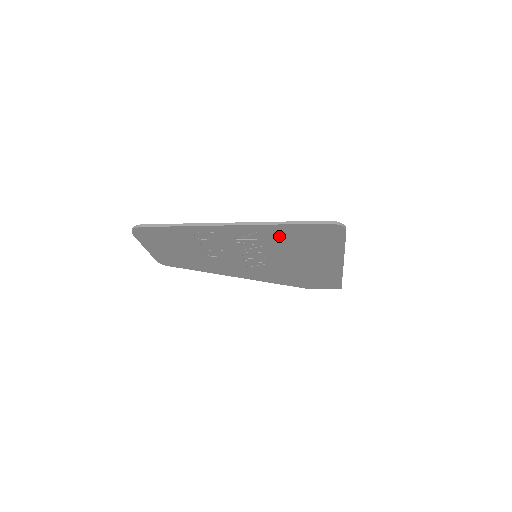
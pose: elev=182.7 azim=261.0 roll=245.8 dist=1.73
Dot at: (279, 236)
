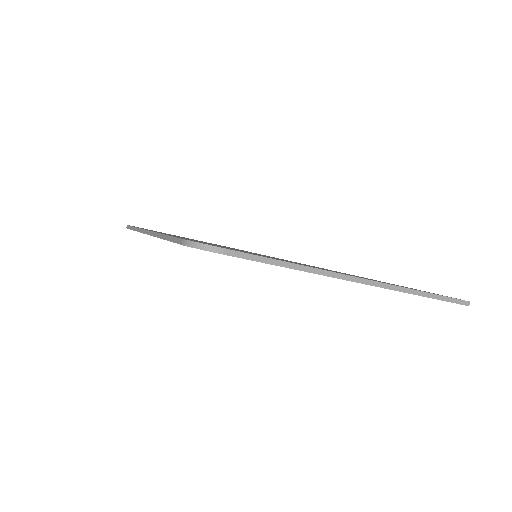
Dot at: occluded
